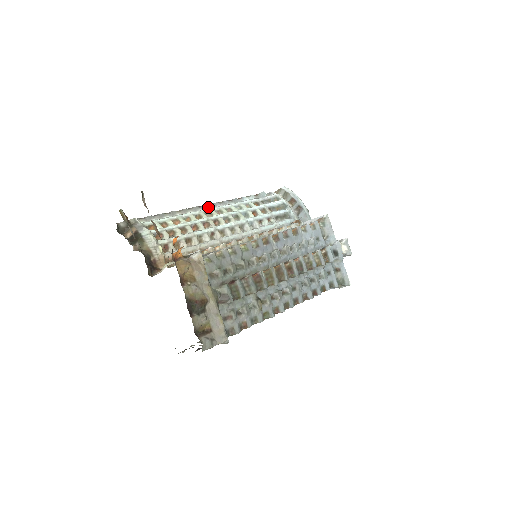
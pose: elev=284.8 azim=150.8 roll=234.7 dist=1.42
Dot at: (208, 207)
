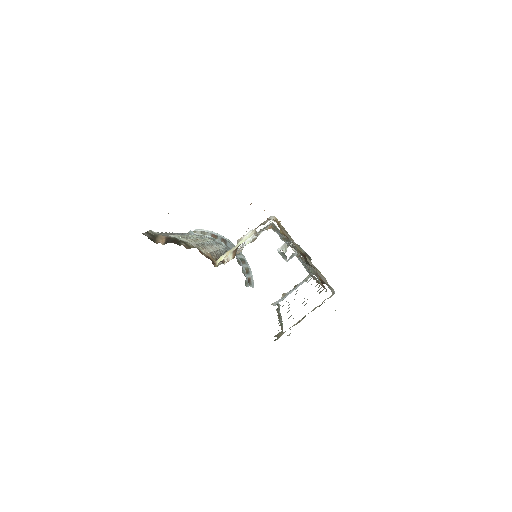
Dot at: occluded
